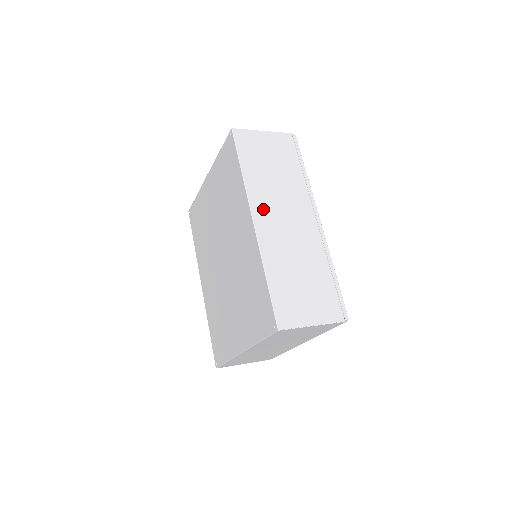
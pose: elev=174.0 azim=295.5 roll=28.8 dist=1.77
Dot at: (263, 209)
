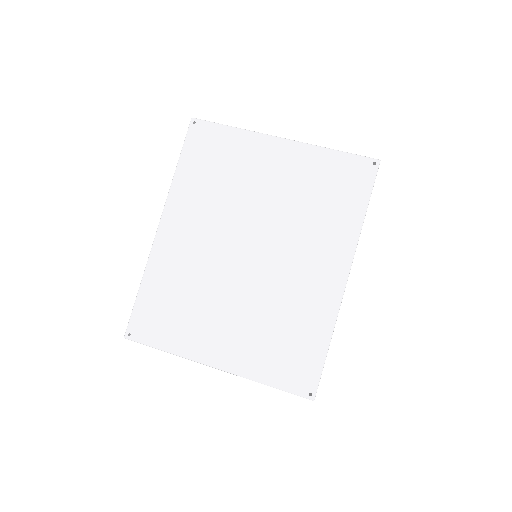
Dot at: occluded
